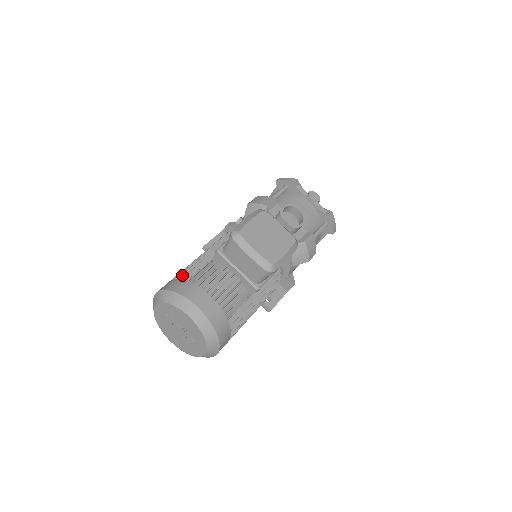
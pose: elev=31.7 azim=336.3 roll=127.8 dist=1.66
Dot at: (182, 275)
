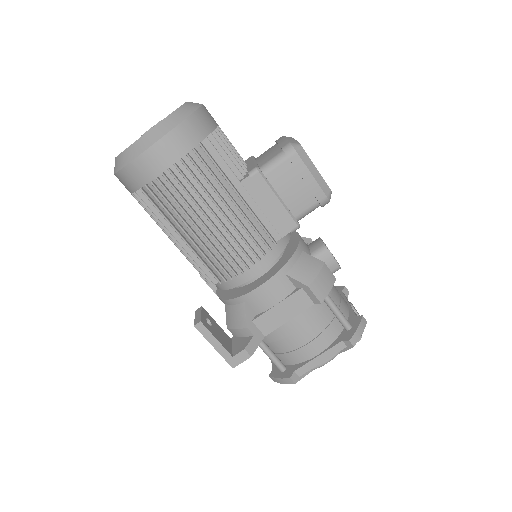
Dot at: occluded
